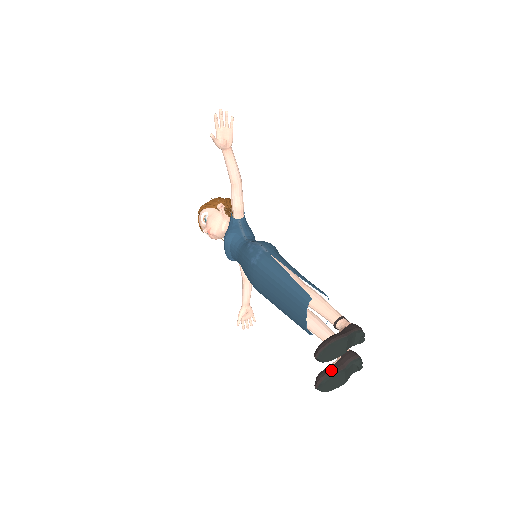
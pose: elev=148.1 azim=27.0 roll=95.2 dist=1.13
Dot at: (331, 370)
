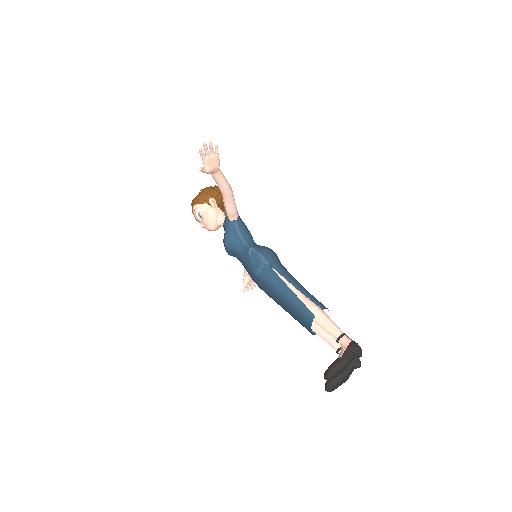
Dot at: (337, 377)
